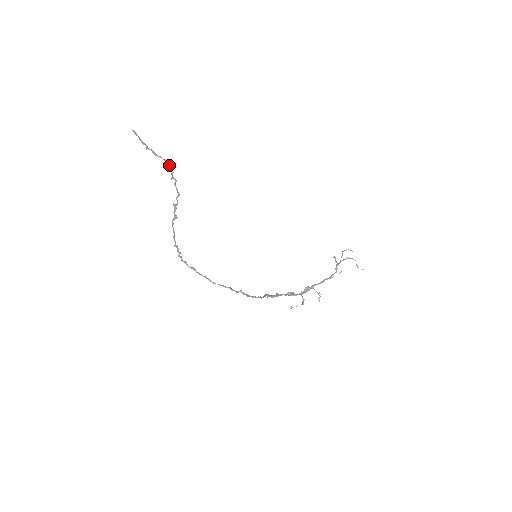
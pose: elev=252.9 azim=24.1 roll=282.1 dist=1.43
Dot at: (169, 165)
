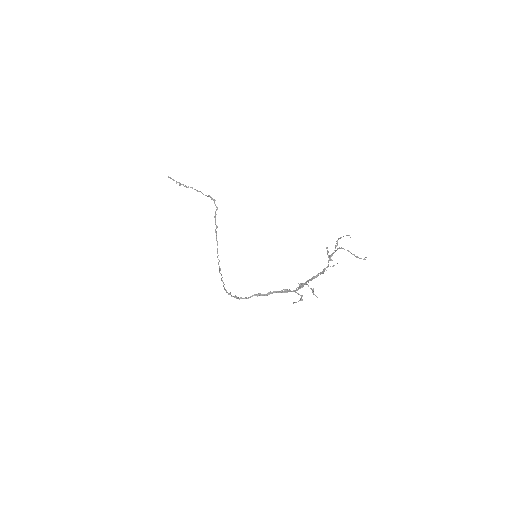
Dot at: (197, 190)
